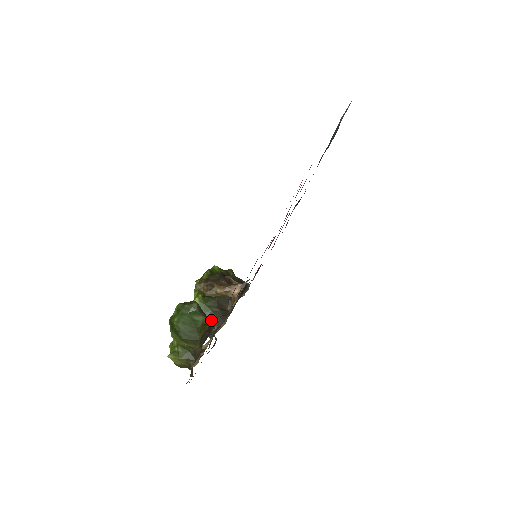
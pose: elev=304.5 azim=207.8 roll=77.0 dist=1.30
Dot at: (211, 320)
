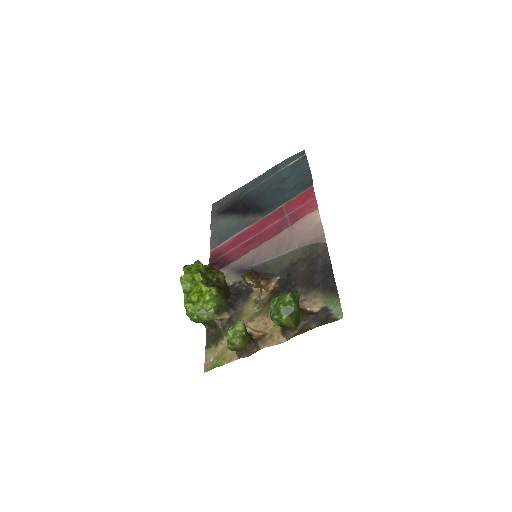
Dot at: (224, 309)
